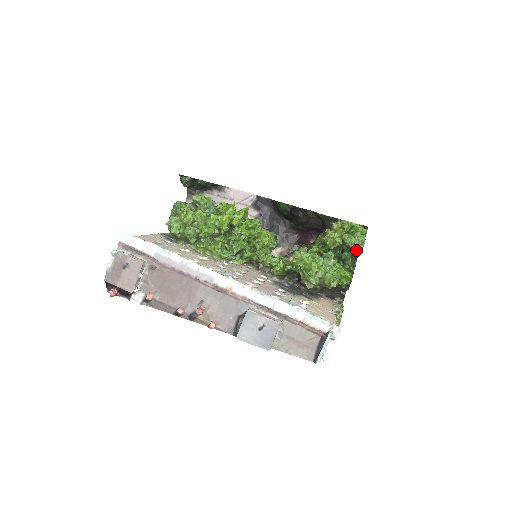
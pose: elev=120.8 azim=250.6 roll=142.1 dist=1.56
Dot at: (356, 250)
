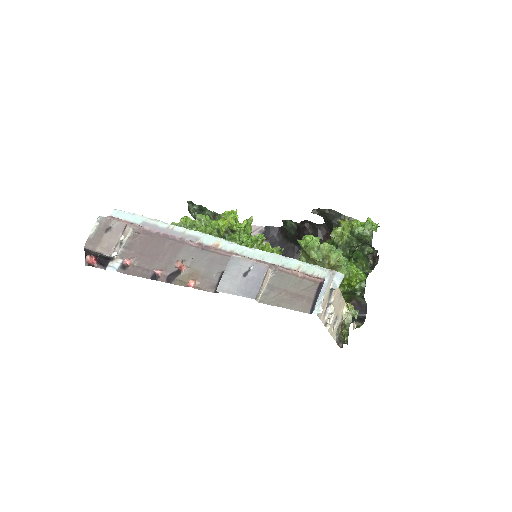
Dot at: (366, 238)
